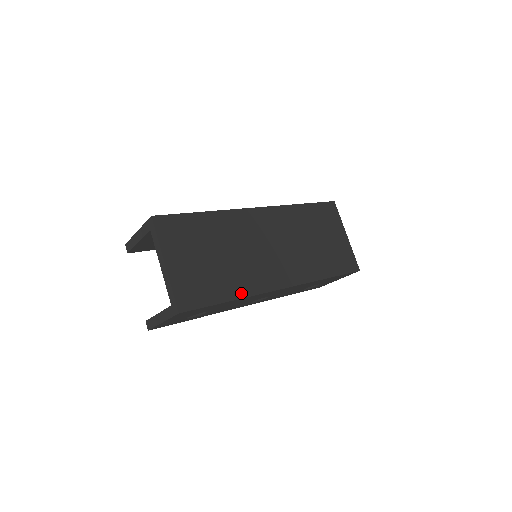
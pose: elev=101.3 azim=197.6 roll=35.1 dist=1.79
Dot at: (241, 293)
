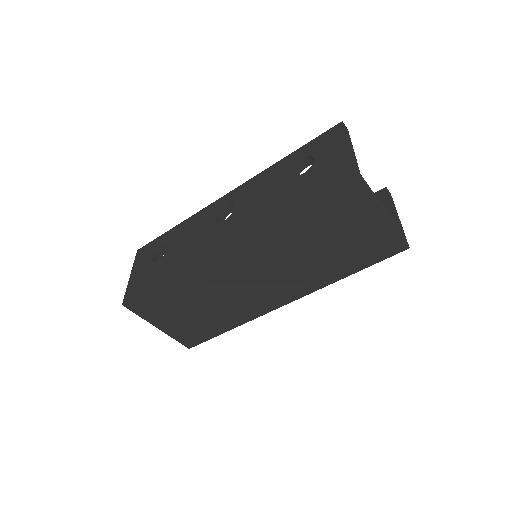
Dot at: (237, 323)
